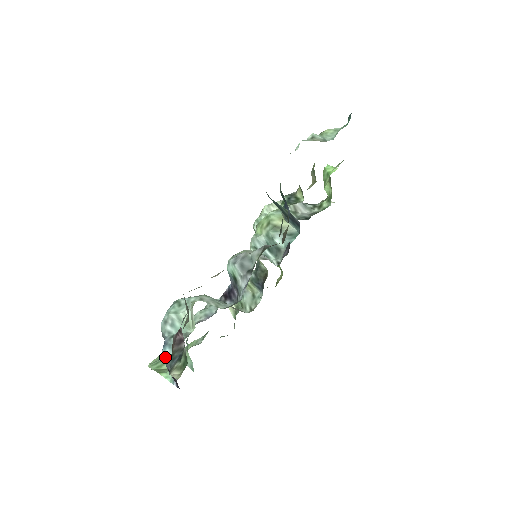
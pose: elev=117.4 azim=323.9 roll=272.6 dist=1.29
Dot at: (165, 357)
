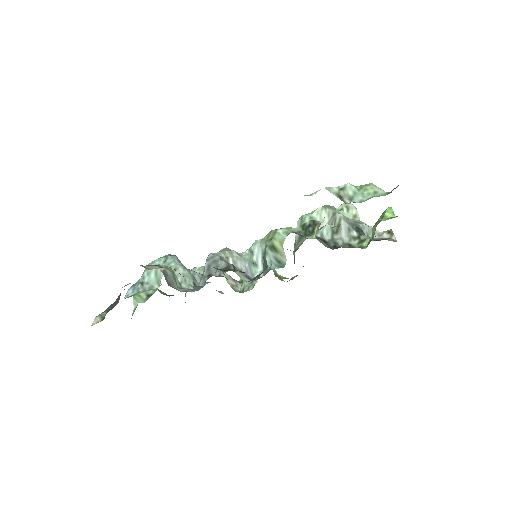
Dot at: (125, 295)
